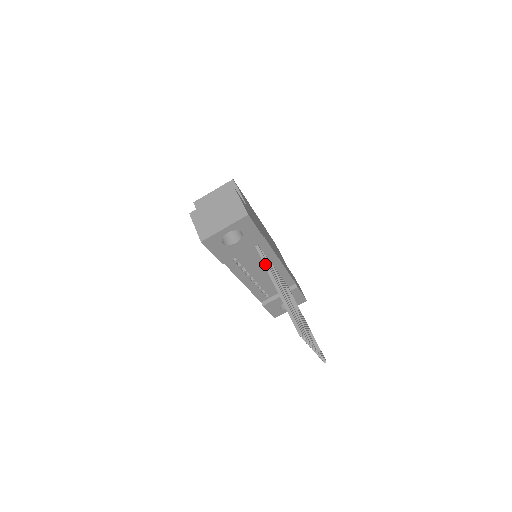
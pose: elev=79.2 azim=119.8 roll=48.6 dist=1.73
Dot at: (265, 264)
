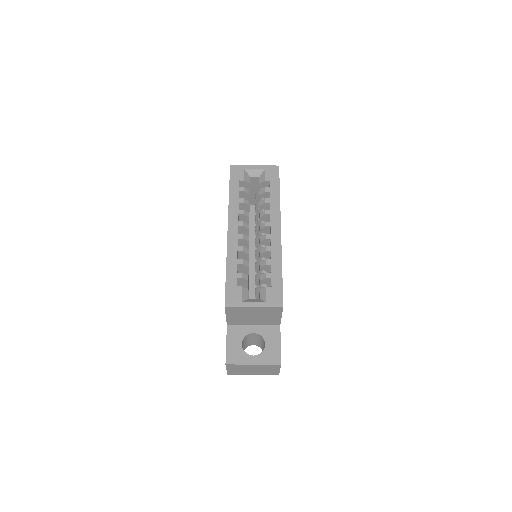
Dot at: occluded
